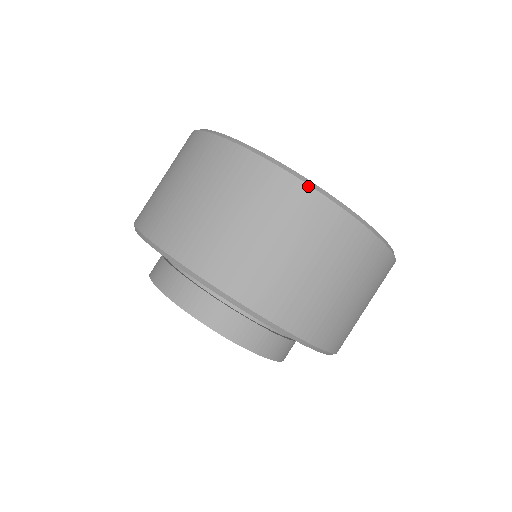
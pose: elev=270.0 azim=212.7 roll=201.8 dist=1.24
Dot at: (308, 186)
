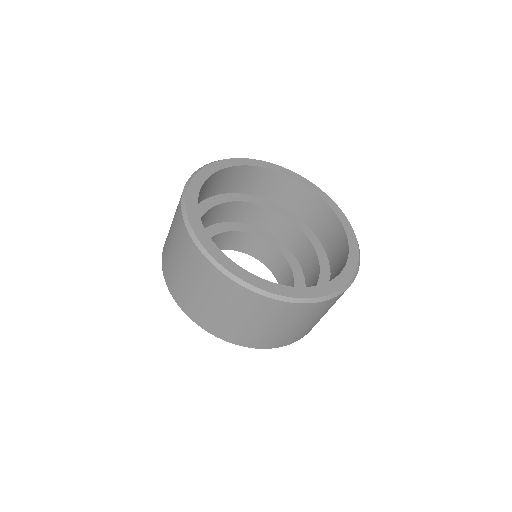
Dot at: (194, 244)
